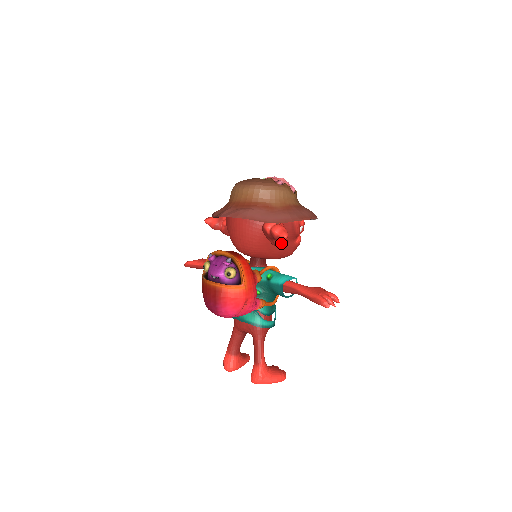
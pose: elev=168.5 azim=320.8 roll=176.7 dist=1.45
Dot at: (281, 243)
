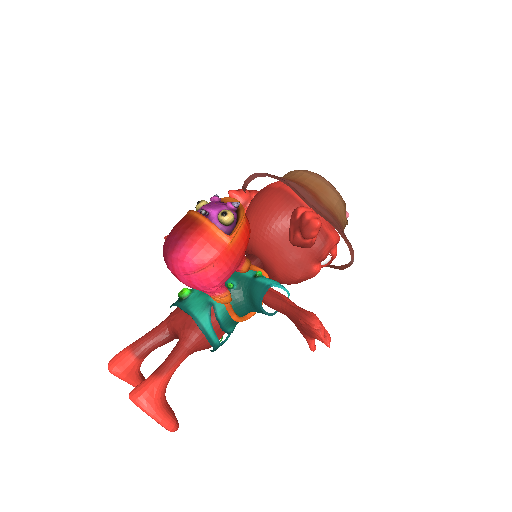
Dot at: (305, 233)
